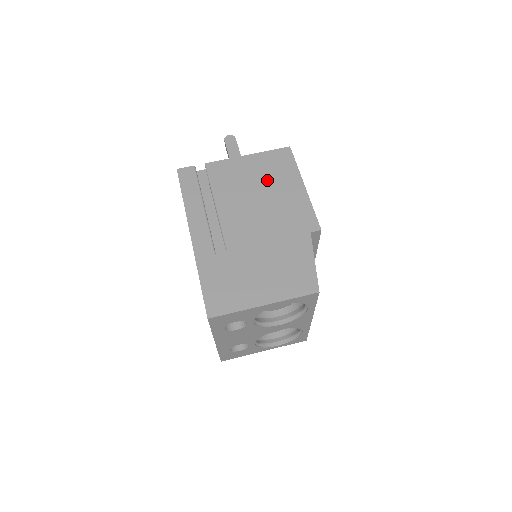
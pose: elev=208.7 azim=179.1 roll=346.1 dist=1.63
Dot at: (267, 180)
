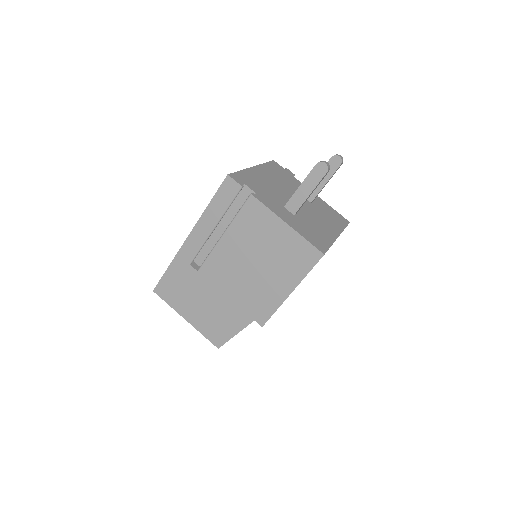
Dot at: (274, 259)
